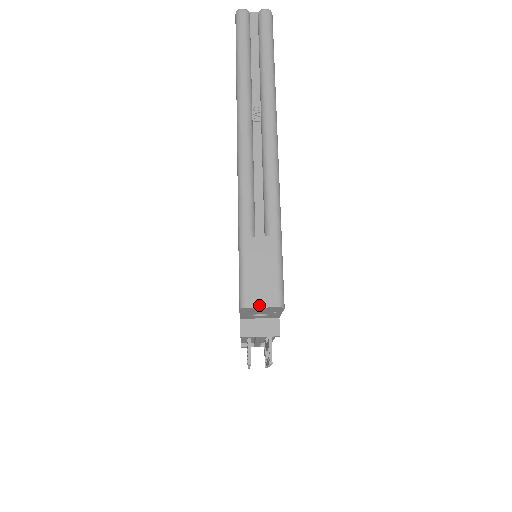
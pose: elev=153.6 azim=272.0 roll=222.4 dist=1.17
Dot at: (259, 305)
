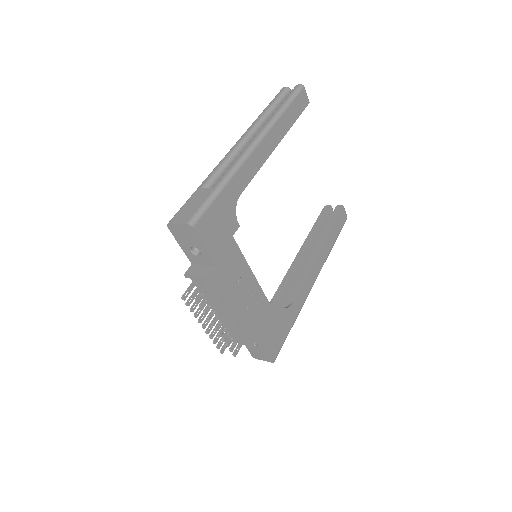
Dot at: (177, 222)
